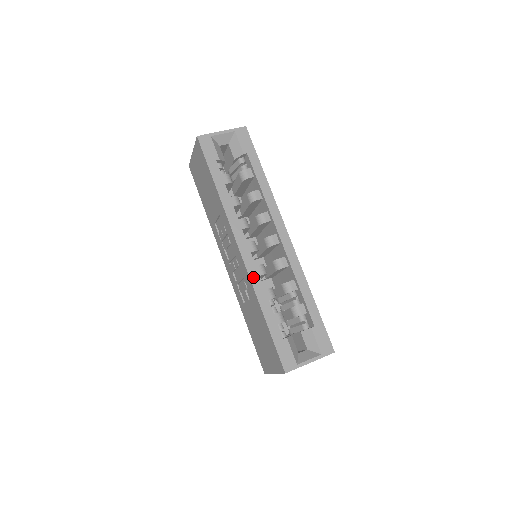
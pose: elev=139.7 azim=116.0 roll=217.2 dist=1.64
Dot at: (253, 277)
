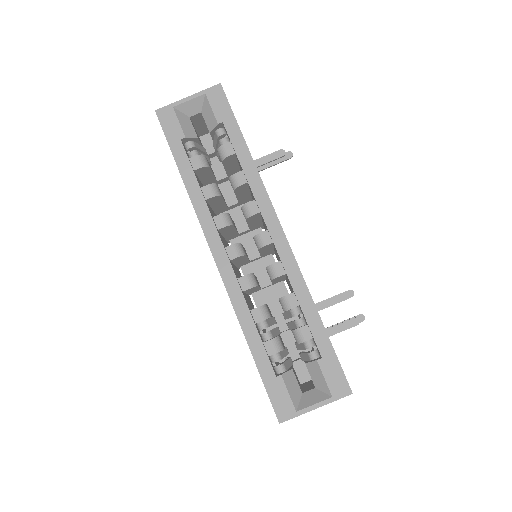
Dot at: (233, 294)
